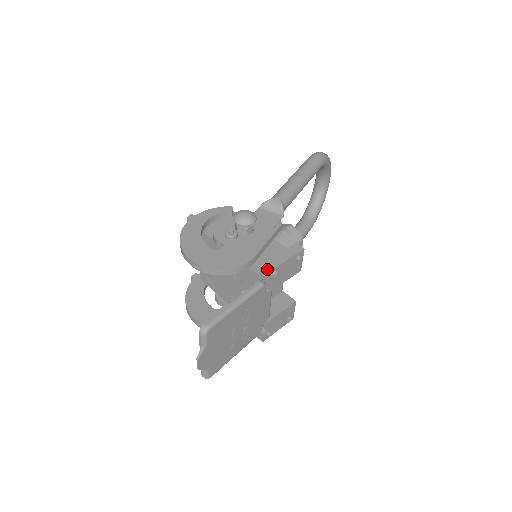
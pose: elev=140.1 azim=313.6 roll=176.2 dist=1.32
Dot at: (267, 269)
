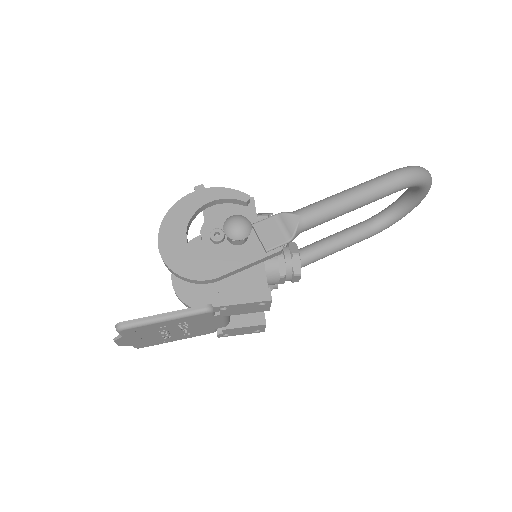
Dot at: (213, 303)
